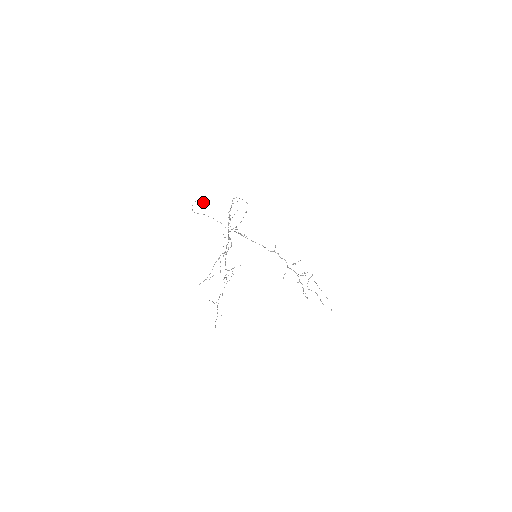
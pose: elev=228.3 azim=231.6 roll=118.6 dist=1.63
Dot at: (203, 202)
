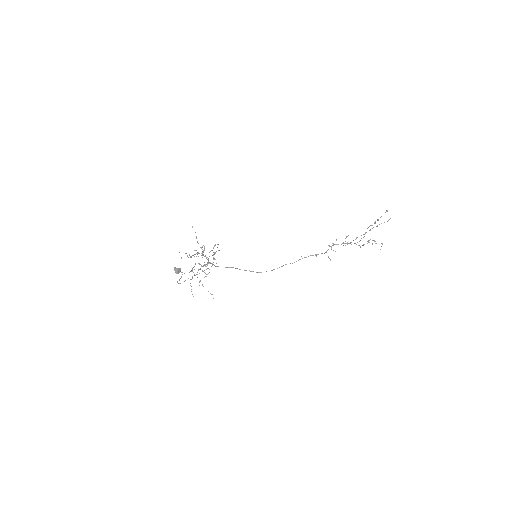
Dot at: (176, 268)
